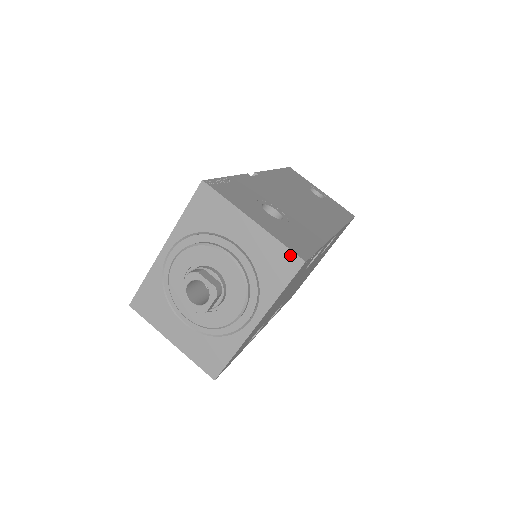
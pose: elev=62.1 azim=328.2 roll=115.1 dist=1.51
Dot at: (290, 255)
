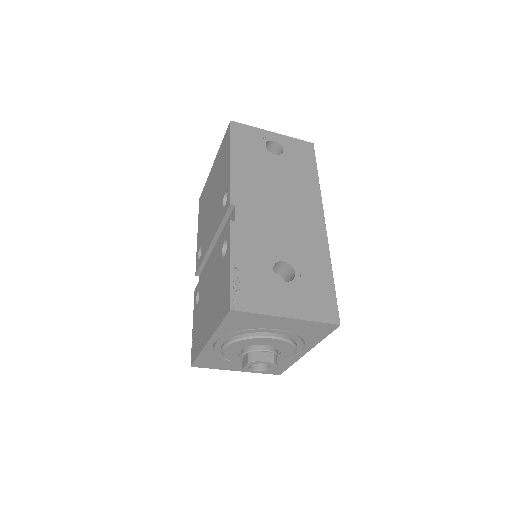
Dot at: (326, 325)
